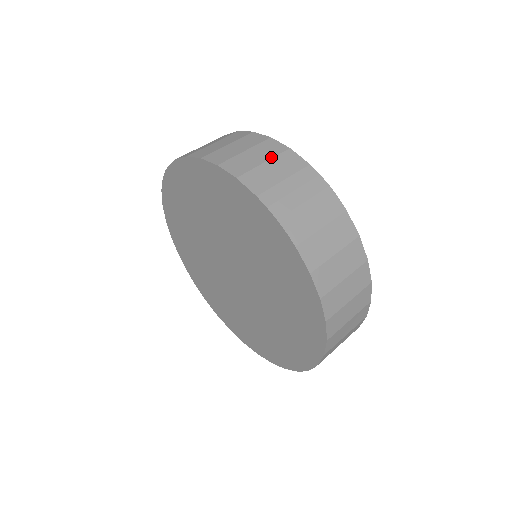
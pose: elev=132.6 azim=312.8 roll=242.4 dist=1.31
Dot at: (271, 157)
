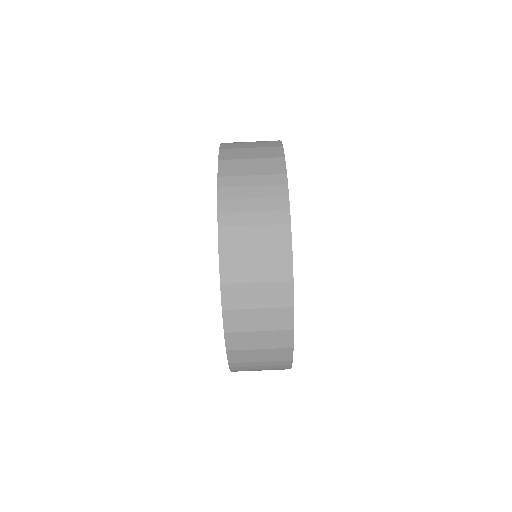
Dot at: (261, 157)
